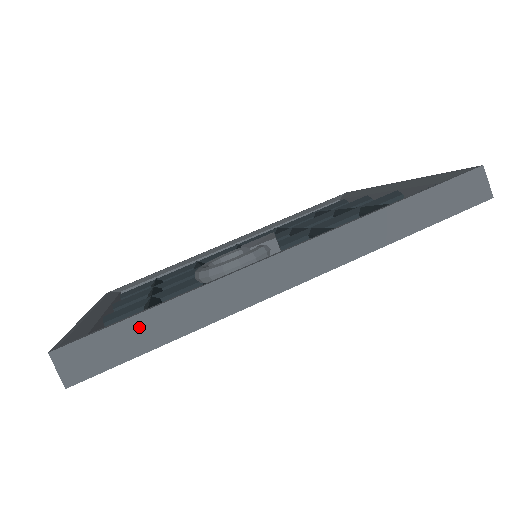
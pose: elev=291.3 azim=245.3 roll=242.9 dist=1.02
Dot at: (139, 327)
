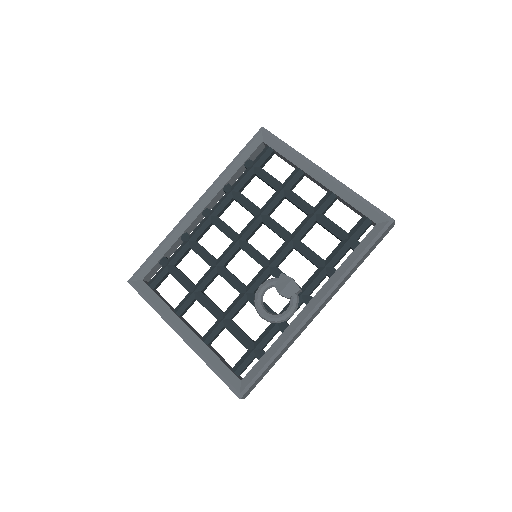
Dot at: (268, 368)
